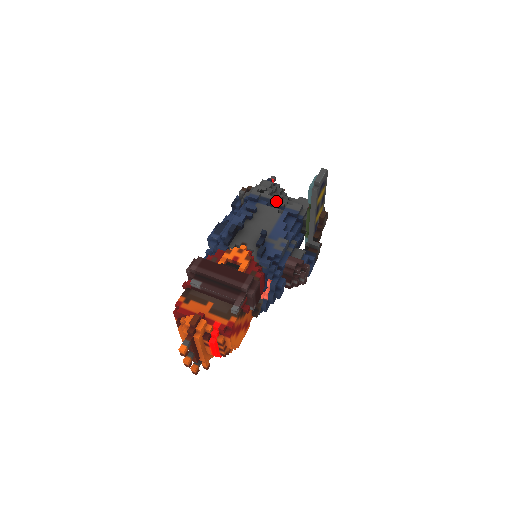
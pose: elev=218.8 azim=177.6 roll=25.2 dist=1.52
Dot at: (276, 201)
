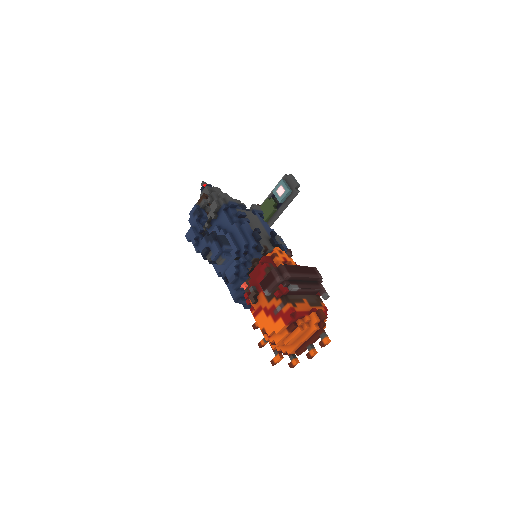
Dot at: (244, 205)
